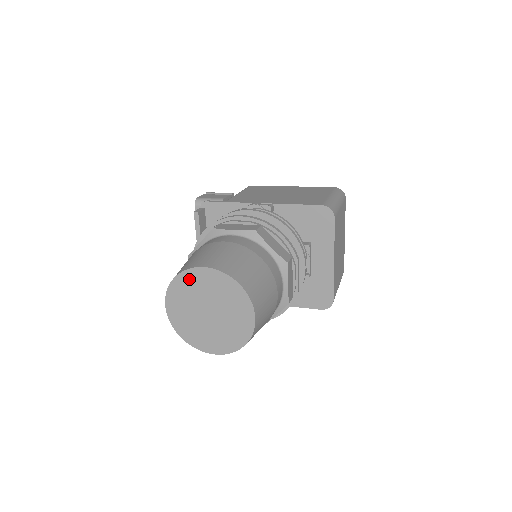
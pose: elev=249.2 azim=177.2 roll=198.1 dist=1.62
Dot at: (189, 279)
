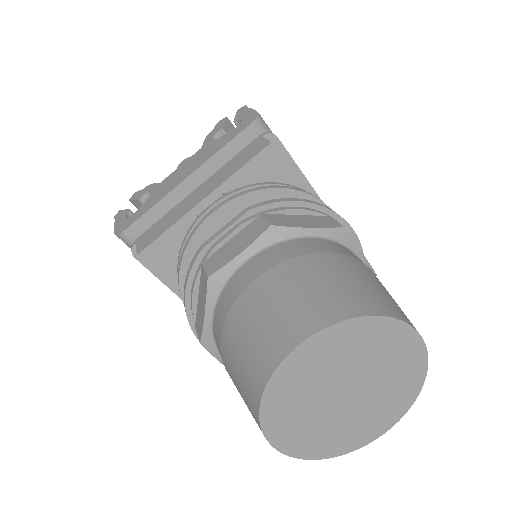
Dot at: (386, 334)
